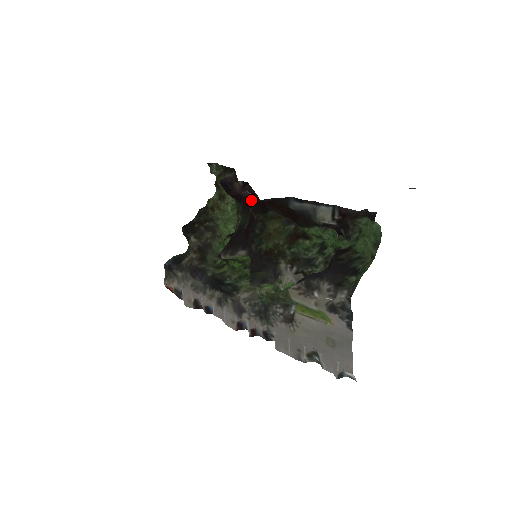
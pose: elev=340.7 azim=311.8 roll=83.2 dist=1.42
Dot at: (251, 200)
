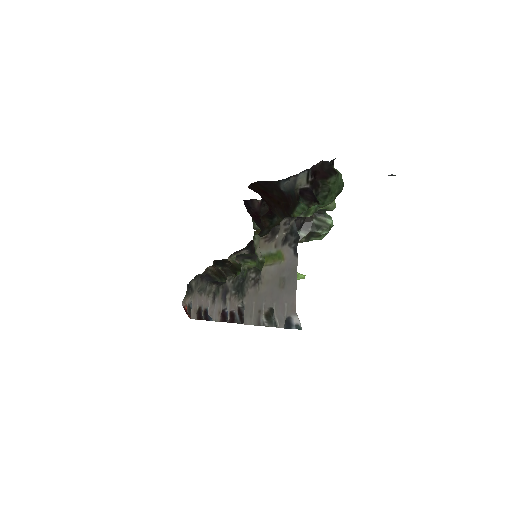
Dot at: occluded
